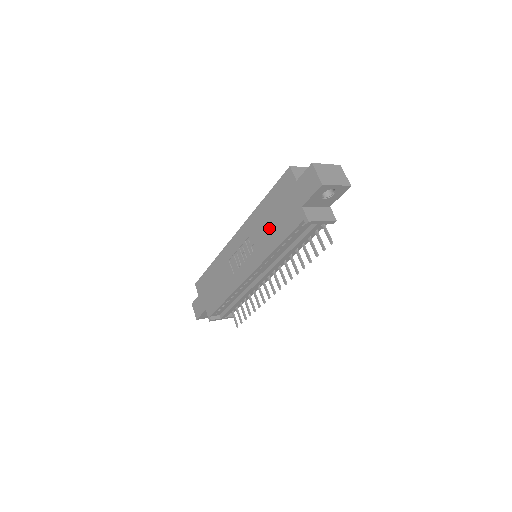
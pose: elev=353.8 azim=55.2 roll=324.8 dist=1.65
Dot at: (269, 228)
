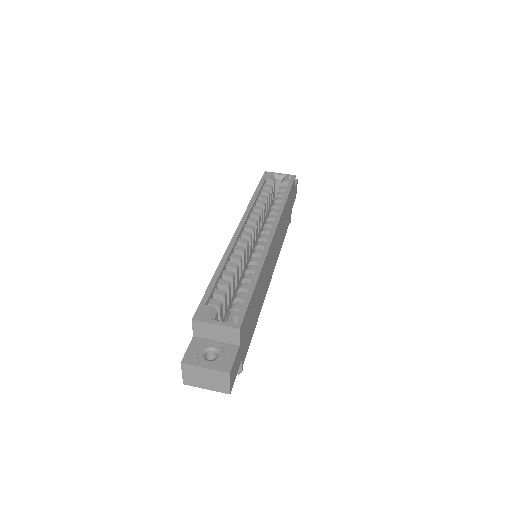
Dot at: occluded
